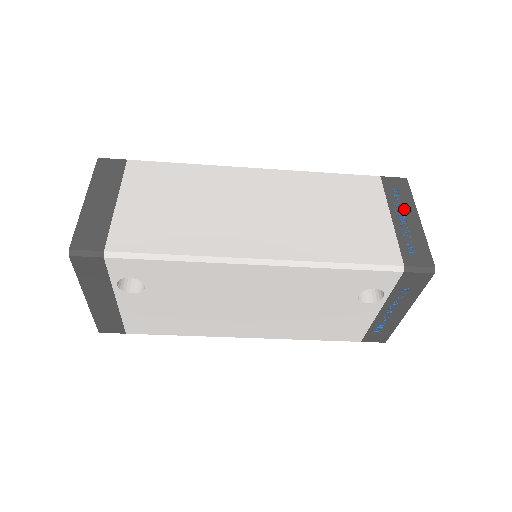
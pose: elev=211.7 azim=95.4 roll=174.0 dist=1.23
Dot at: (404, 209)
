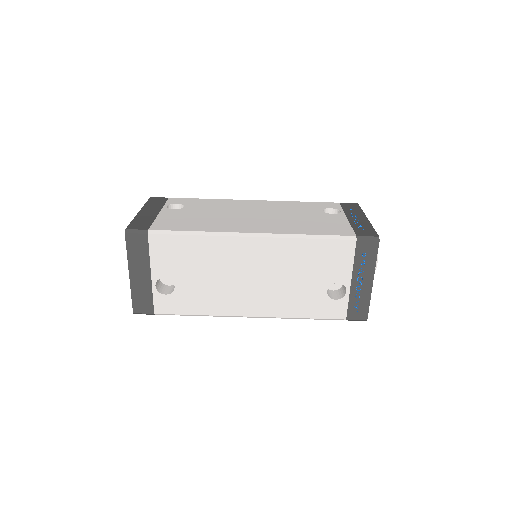
Dot at: occluded
